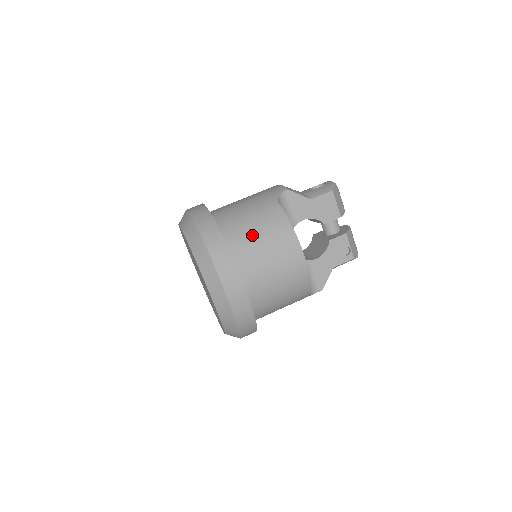
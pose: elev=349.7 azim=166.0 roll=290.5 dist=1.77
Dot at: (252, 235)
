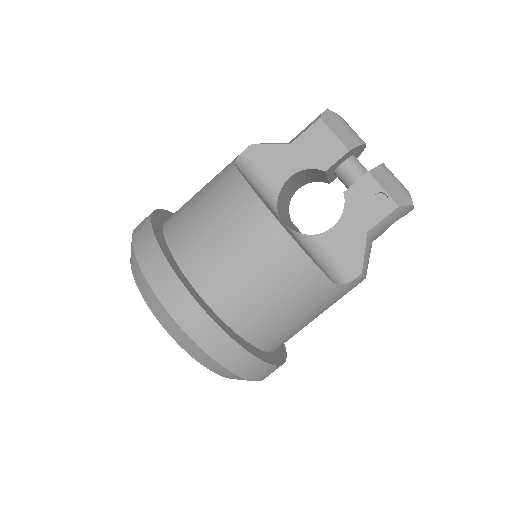
Dot at: (198, 218)
